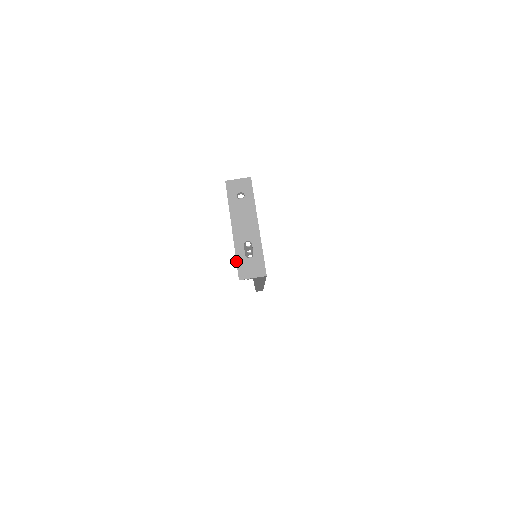
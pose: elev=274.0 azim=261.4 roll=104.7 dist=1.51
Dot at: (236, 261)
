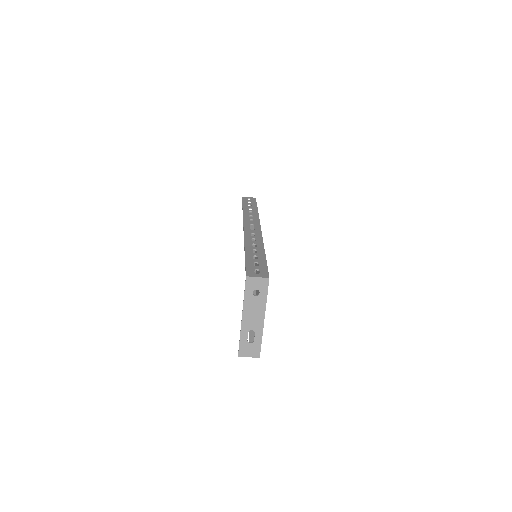
Dot at: (239, 343)
